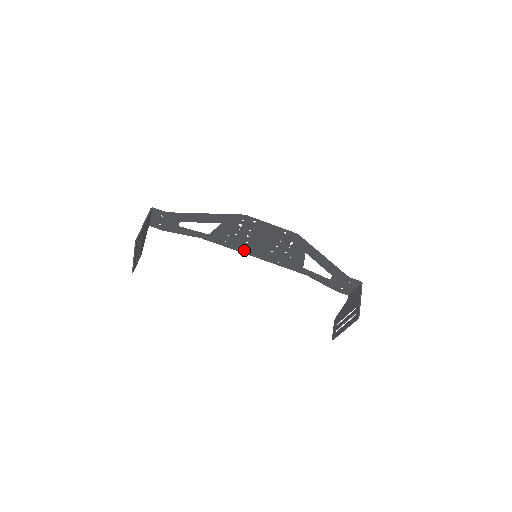
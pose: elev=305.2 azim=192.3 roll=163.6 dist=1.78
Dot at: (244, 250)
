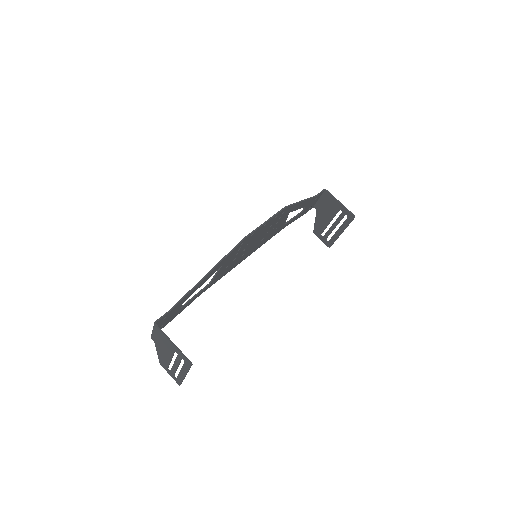
Dot at: (239, 262)
